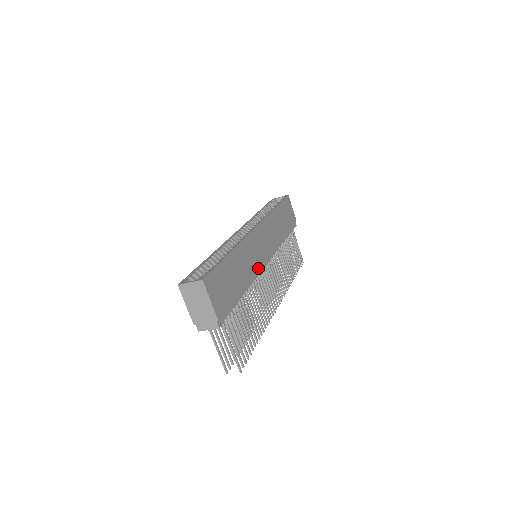
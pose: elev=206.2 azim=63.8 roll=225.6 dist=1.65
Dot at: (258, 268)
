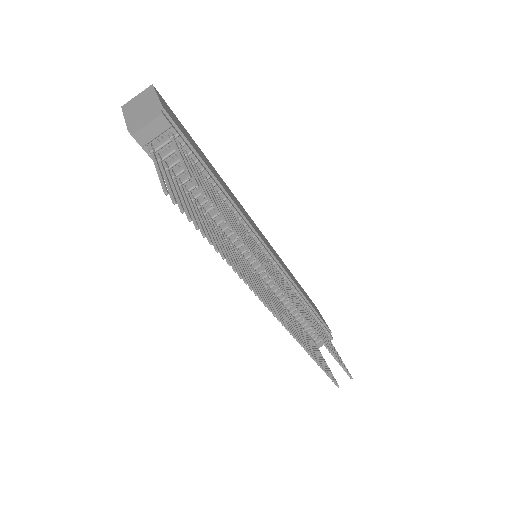
Dot at: (252, 226)
